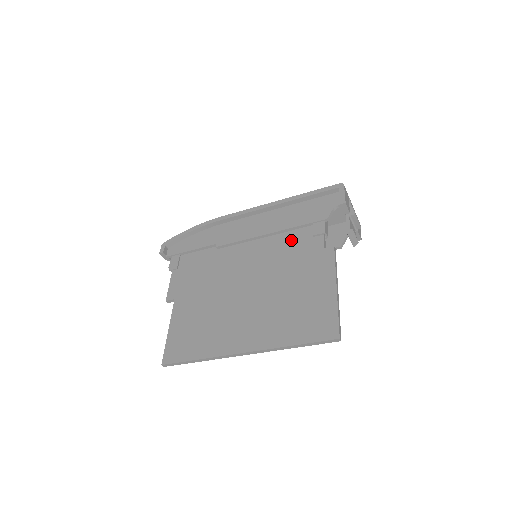
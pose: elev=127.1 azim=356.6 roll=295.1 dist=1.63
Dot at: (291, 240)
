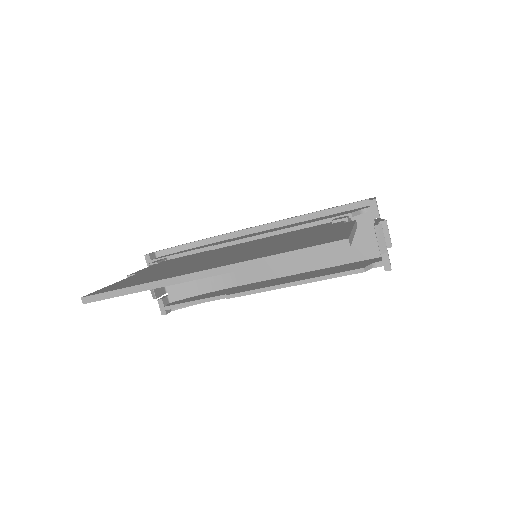
Dot at: (303, 229)
